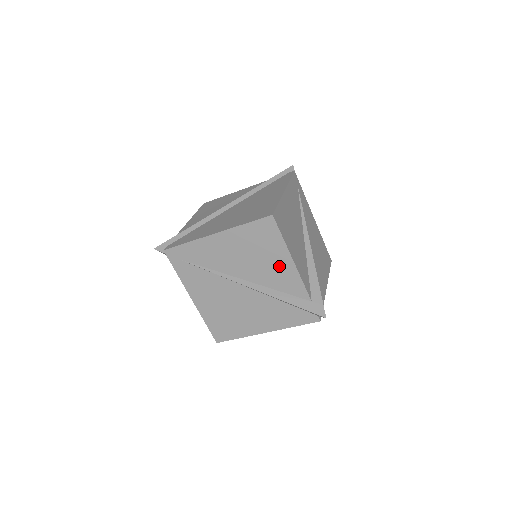
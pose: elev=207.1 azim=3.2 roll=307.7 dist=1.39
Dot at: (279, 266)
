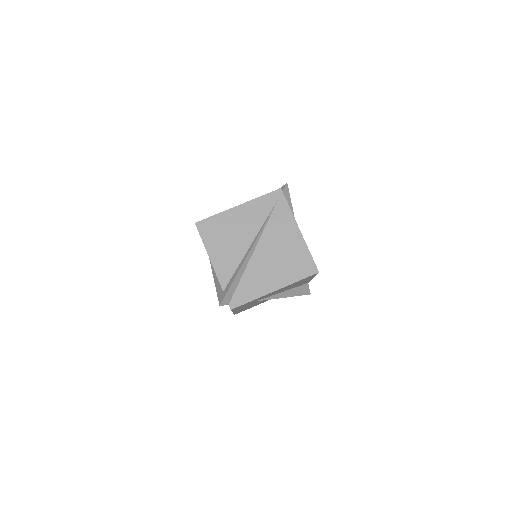
Dot at: occluded
